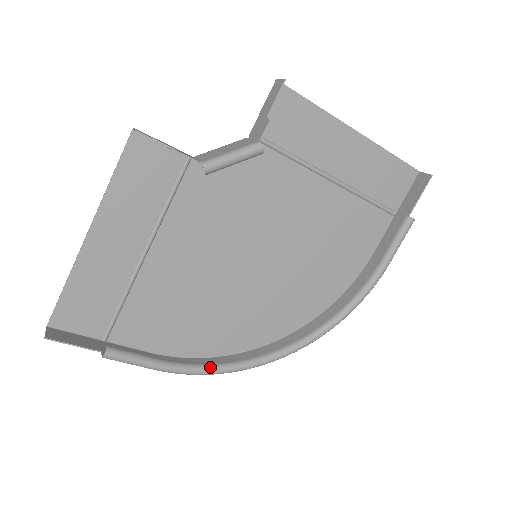
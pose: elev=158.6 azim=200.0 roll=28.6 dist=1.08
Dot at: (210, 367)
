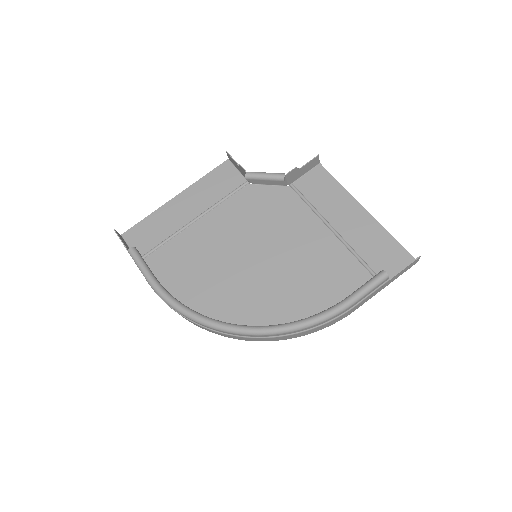
Dot at: (177, 301)
